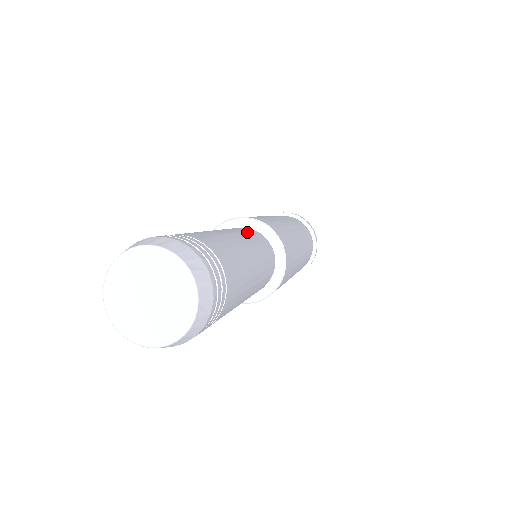
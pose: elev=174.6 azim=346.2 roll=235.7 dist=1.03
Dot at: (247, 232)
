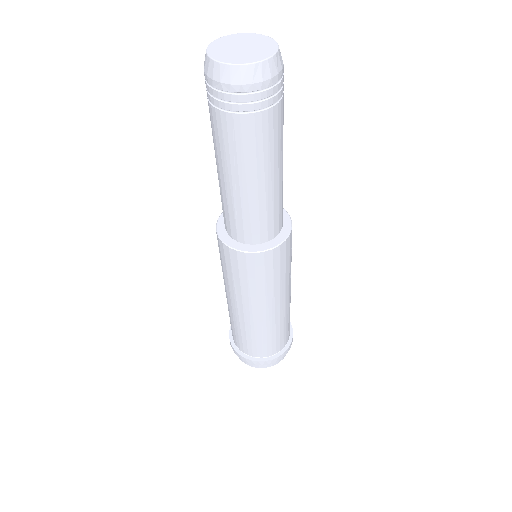
Dot at: occluded
